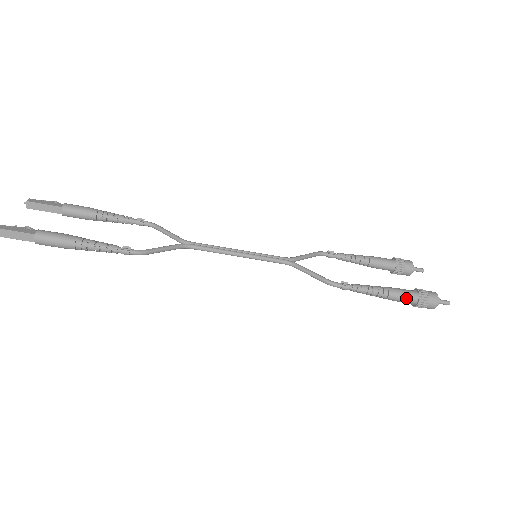
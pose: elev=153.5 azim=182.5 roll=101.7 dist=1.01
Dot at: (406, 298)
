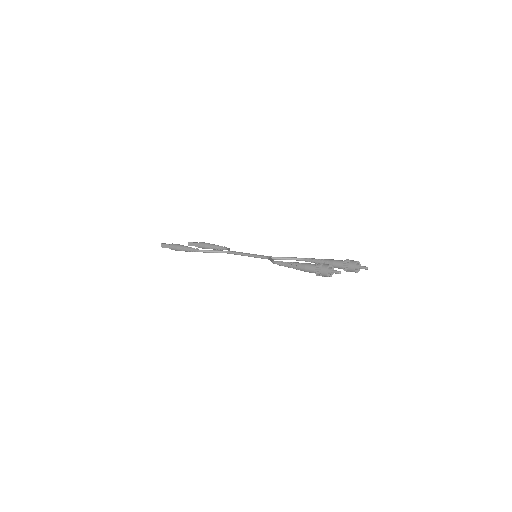
Dot at: (309, 268)
